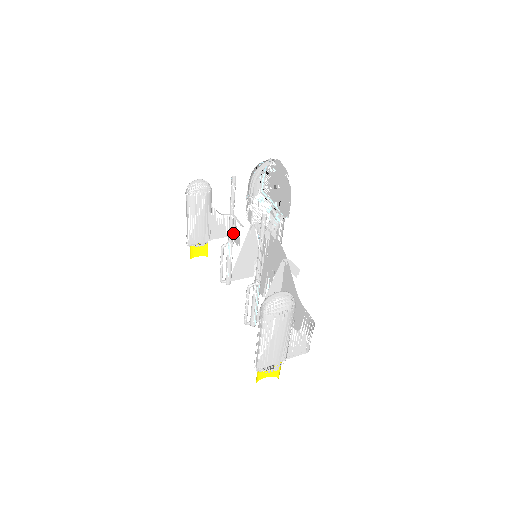
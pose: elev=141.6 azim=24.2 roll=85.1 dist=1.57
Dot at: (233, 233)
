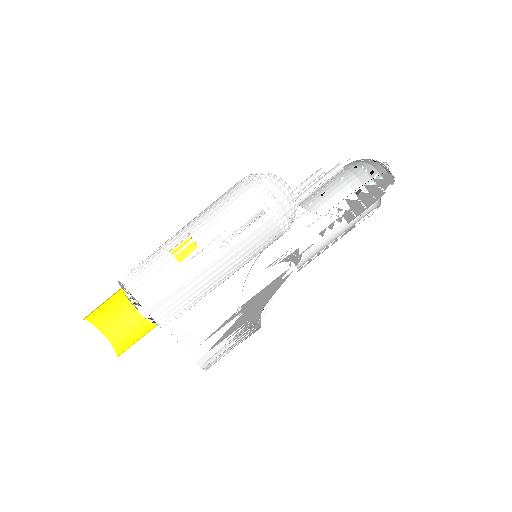
Dot at: occluded
